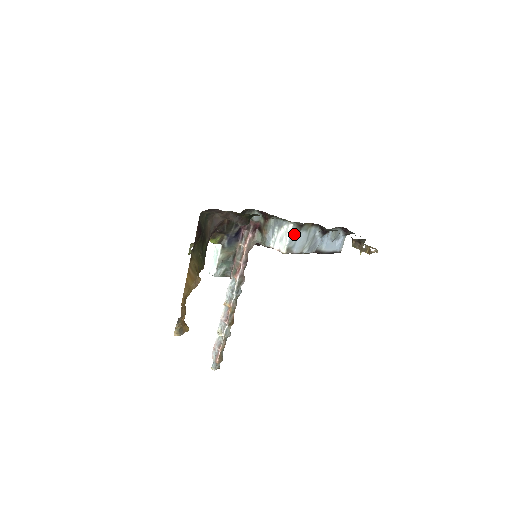
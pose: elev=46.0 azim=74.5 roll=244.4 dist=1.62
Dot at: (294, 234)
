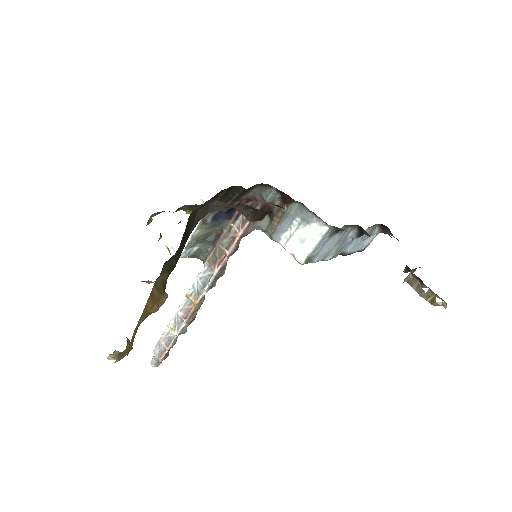
Dot at: (324, 239)
